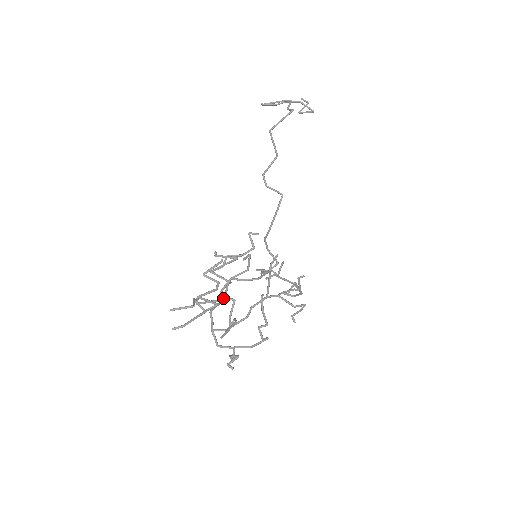
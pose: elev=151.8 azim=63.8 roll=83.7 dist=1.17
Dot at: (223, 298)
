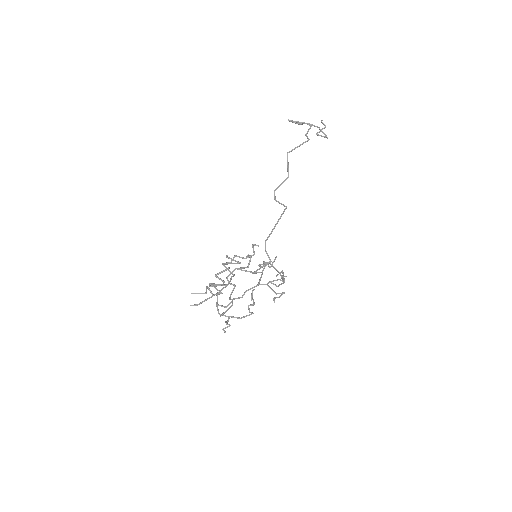
Dot at: (227, 284)
